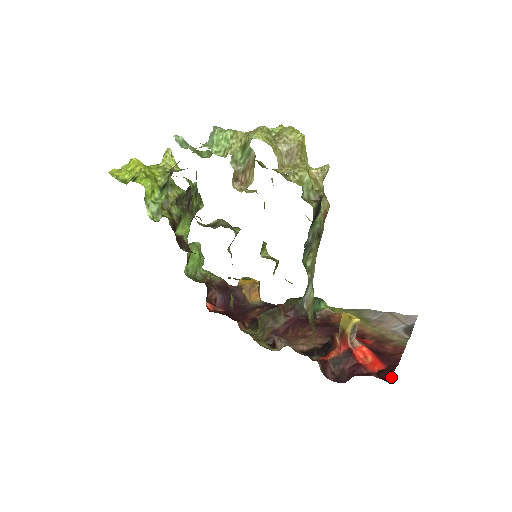
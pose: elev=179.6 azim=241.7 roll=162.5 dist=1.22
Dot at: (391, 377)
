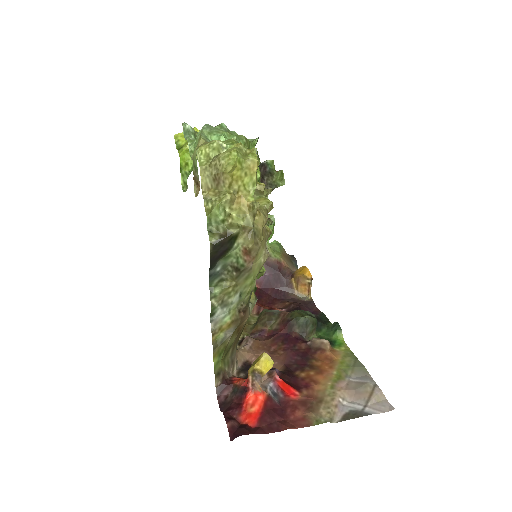
Dot at: (236, 437)
